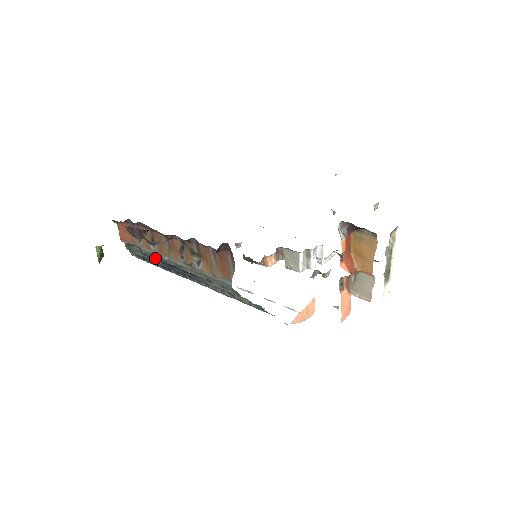
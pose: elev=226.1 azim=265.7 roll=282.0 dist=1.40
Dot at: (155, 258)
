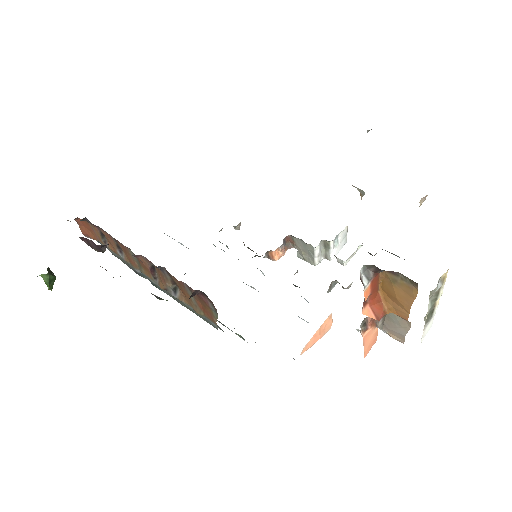
Dot at: occluded
